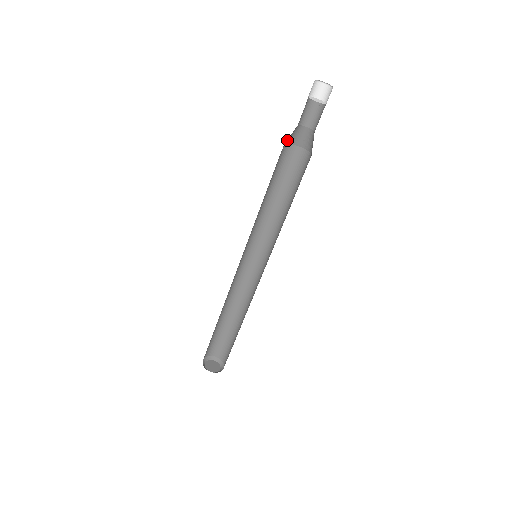
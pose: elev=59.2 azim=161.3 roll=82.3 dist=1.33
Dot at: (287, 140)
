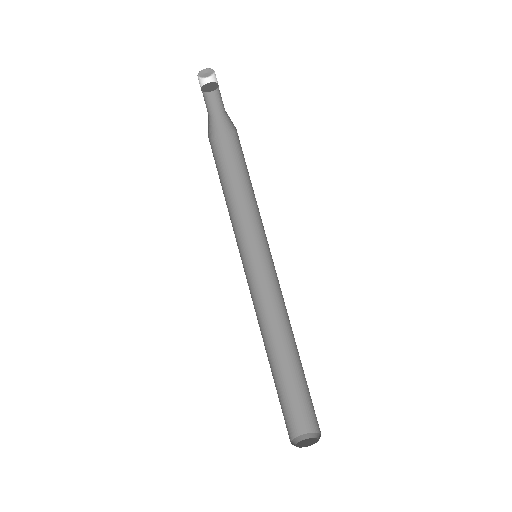
Dot at: (208, 130)
